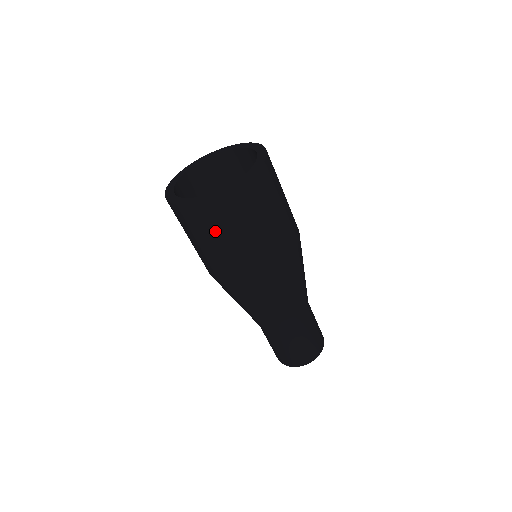
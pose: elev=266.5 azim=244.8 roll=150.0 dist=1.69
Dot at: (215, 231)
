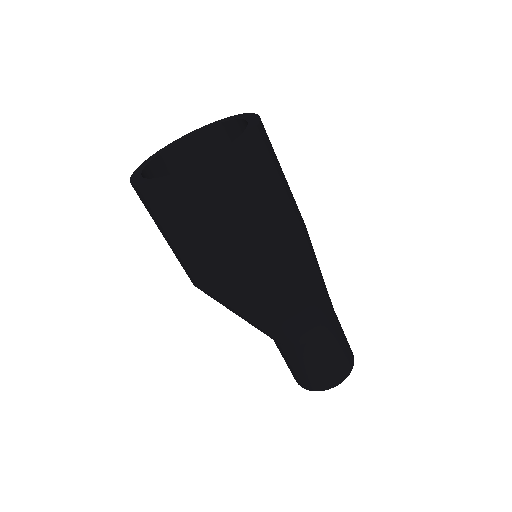
Dot at: (242, 197)
